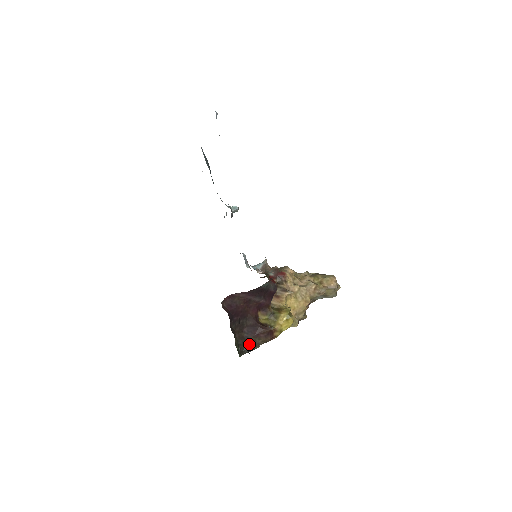
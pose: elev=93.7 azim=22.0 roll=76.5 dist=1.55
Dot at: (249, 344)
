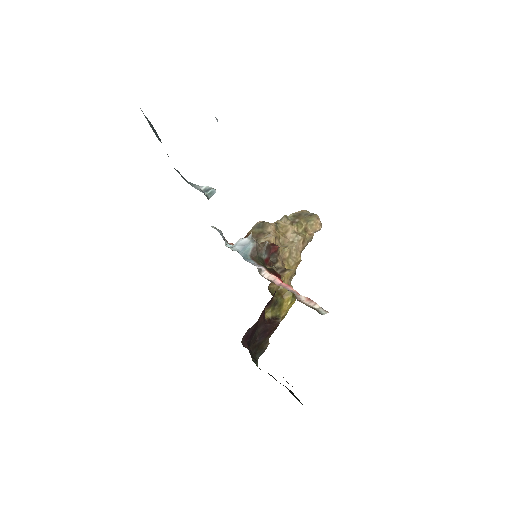
Dot at: (261, 347)
